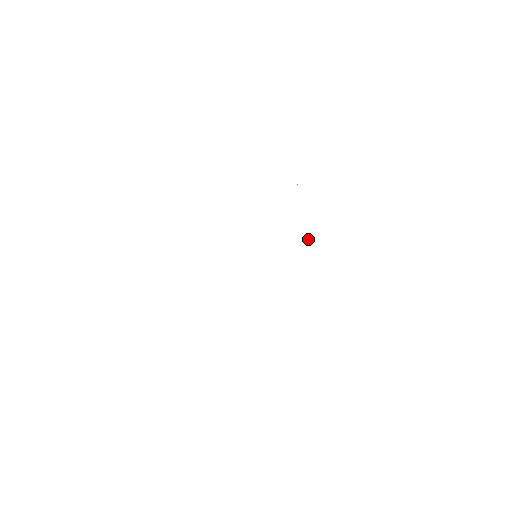
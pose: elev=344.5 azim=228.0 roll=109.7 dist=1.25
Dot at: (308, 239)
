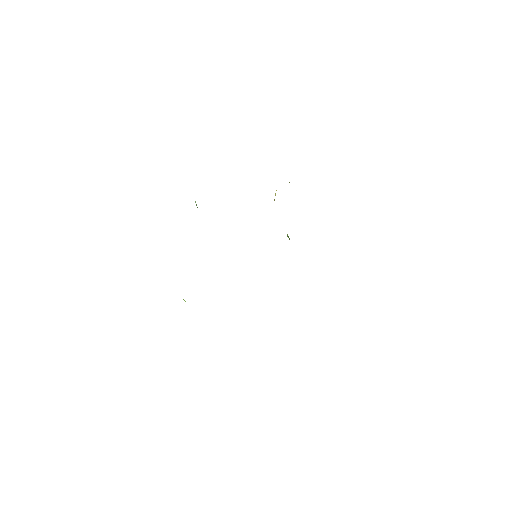
Dot at: (287, 236)
